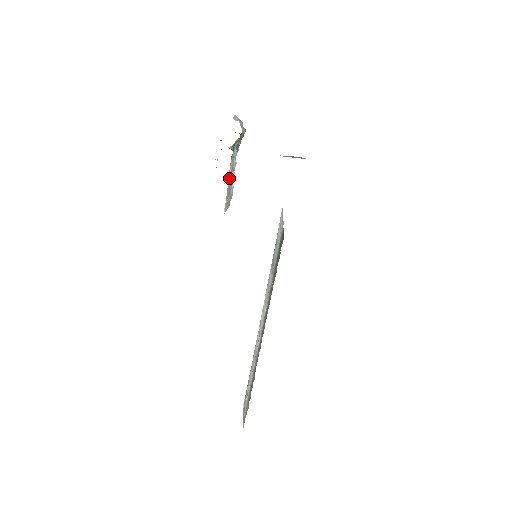
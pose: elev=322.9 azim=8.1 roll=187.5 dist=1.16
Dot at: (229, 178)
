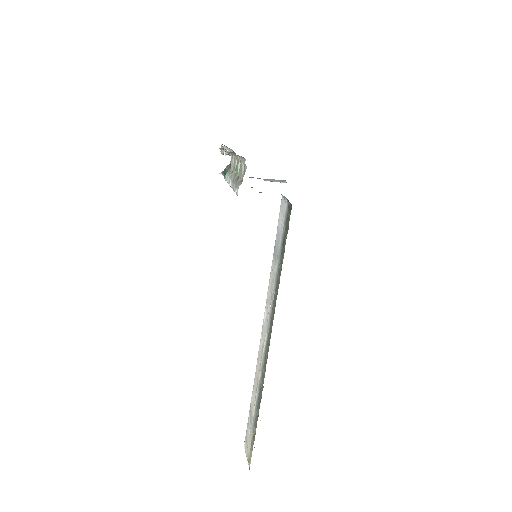
Dot at: (232, 177)
